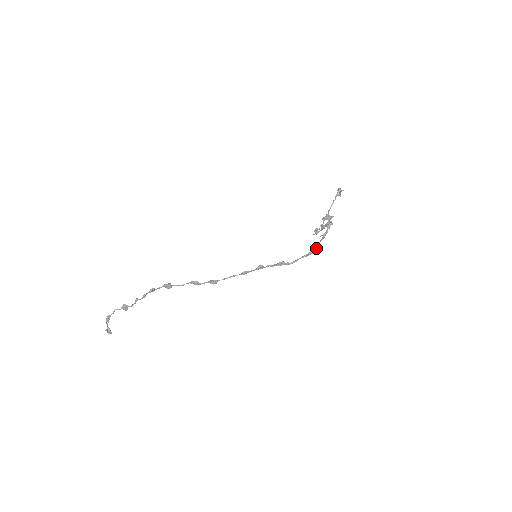
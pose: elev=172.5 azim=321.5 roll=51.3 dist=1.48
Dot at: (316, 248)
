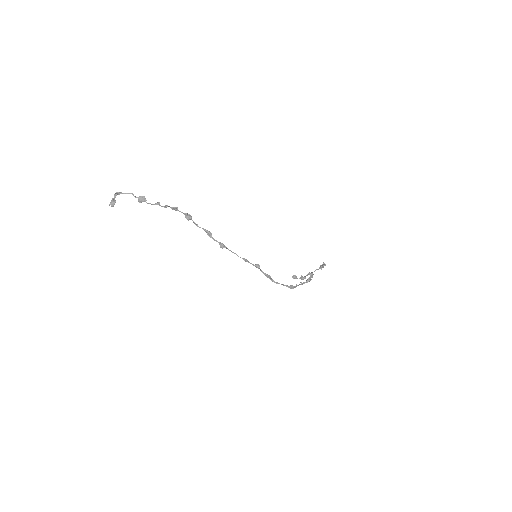
Dot at: (295, 287)
